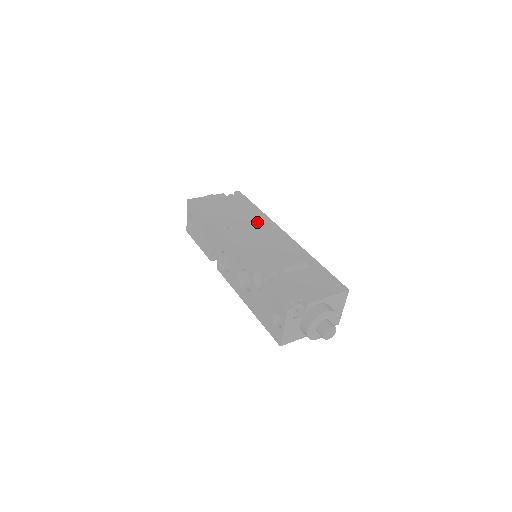
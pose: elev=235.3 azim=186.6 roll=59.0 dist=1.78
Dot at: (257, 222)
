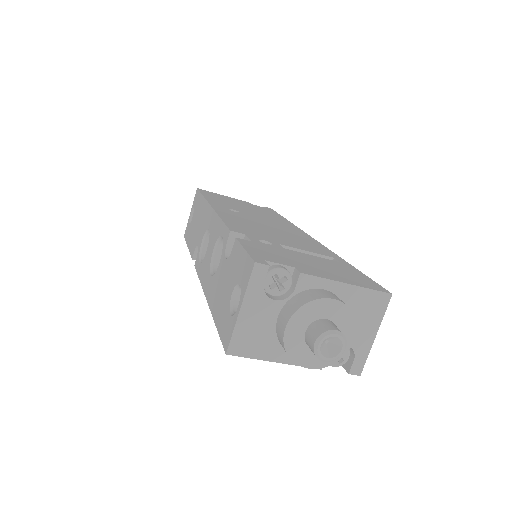
Dot at: (275, 221)
